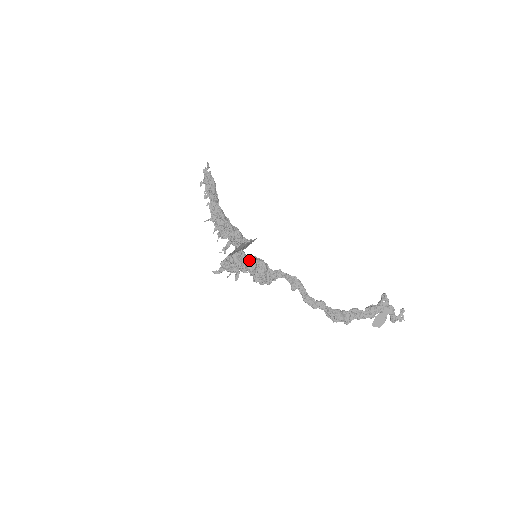
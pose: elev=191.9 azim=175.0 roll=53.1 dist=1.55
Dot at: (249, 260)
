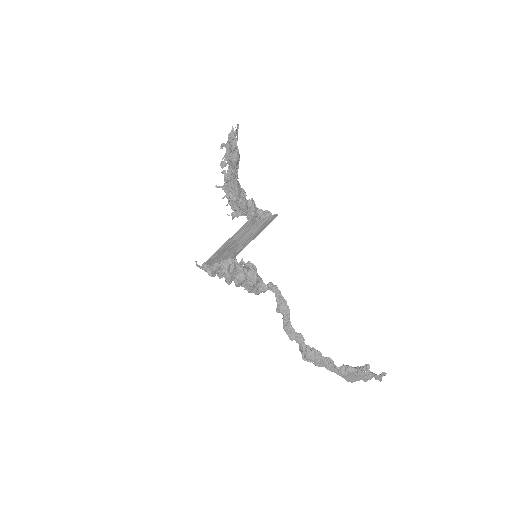
Dot at: (238, 272)
